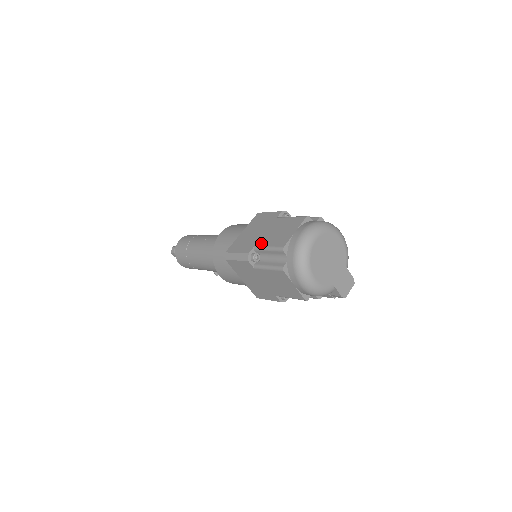
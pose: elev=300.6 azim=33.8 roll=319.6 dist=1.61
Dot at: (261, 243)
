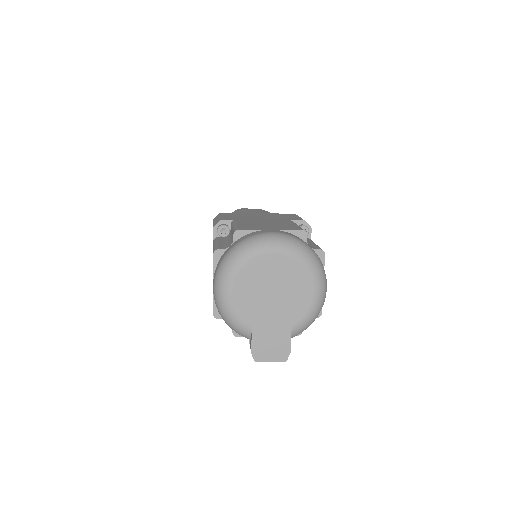
Dot at: (241, 221)
